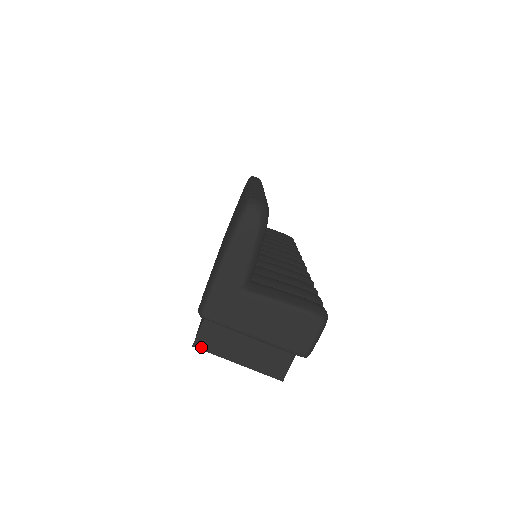
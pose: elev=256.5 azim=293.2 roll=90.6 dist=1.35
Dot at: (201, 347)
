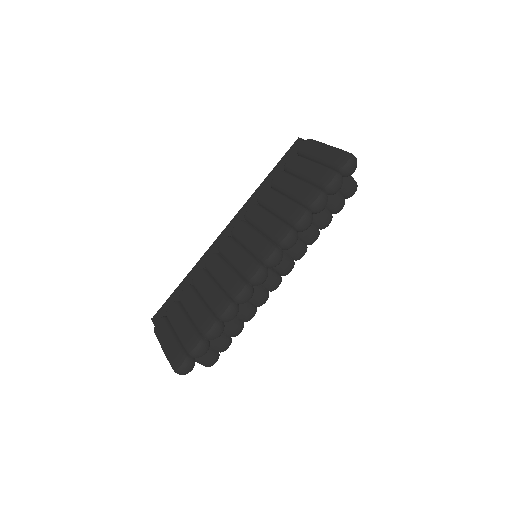
Dot at: occluded
